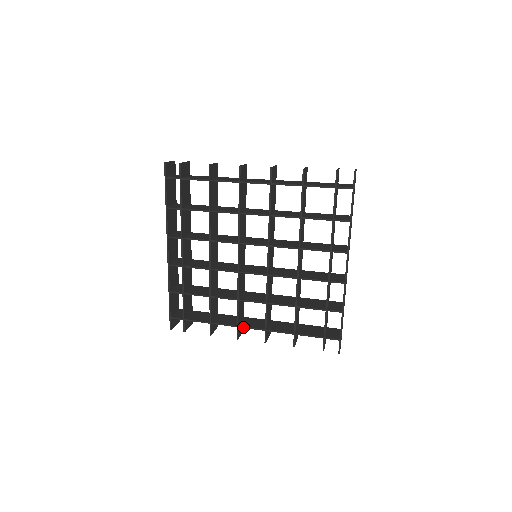
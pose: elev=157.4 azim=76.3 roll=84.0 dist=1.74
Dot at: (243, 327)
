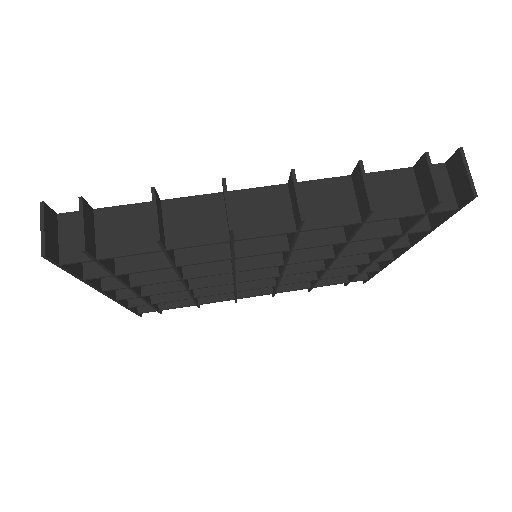
Dot at: occluded
